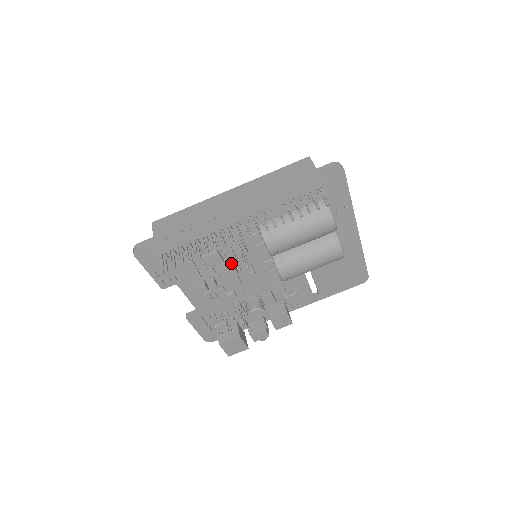
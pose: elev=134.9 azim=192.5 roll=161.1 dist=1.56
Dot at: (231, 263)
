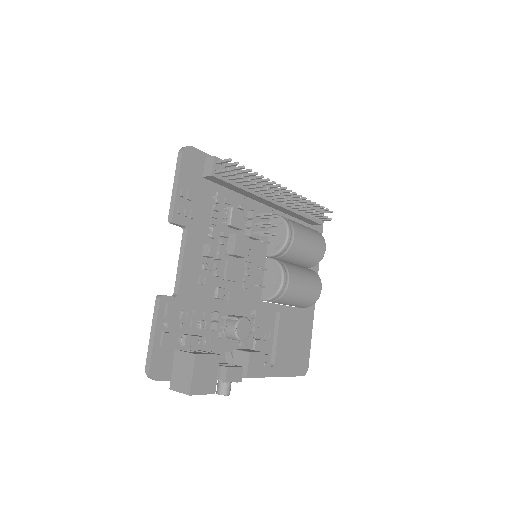
Dot at: (247, 237)
